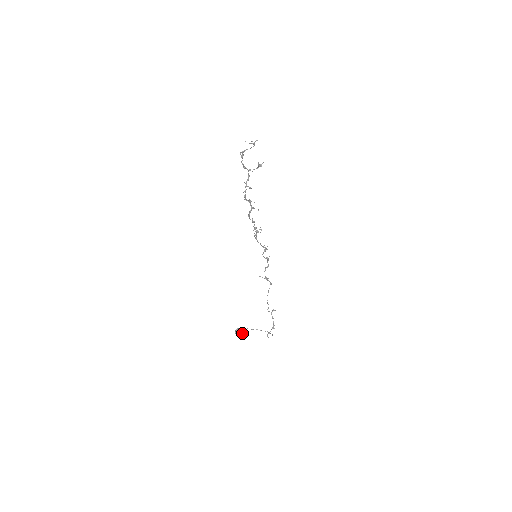
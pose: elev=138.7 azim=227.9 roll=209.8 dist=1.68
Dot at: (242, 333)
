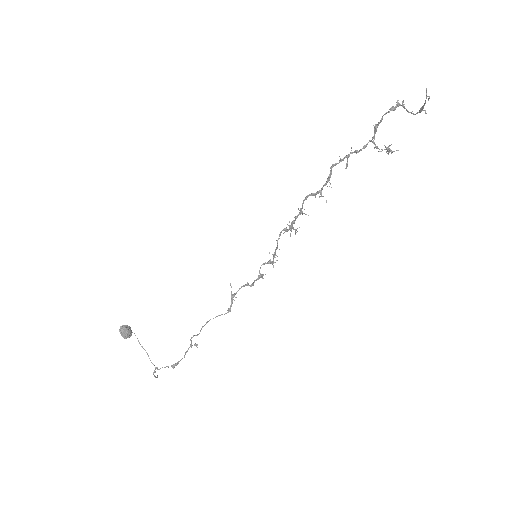
Dot at: (127, 337)
